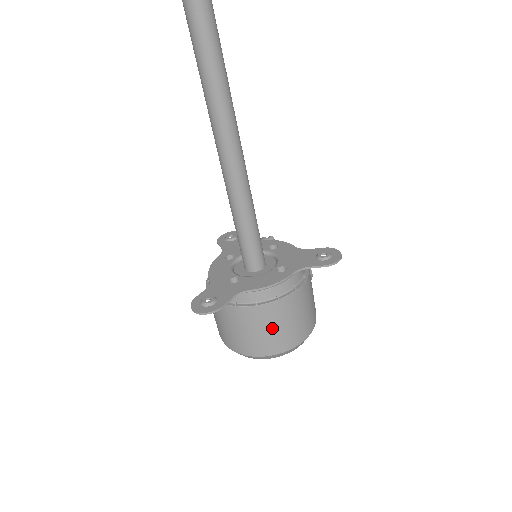
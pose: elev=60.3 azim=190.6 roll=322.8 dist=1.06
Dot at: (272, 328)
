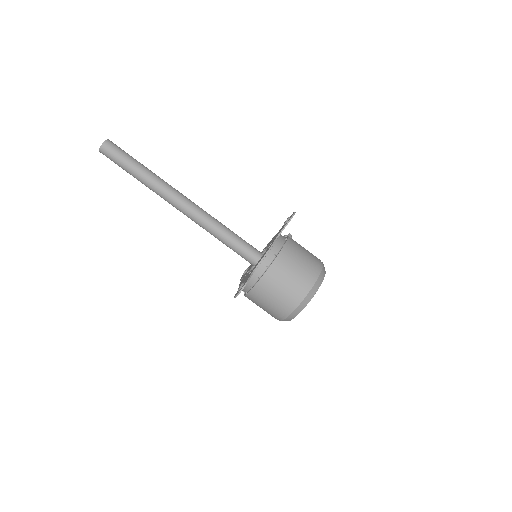
Dot at: (290, 275)
